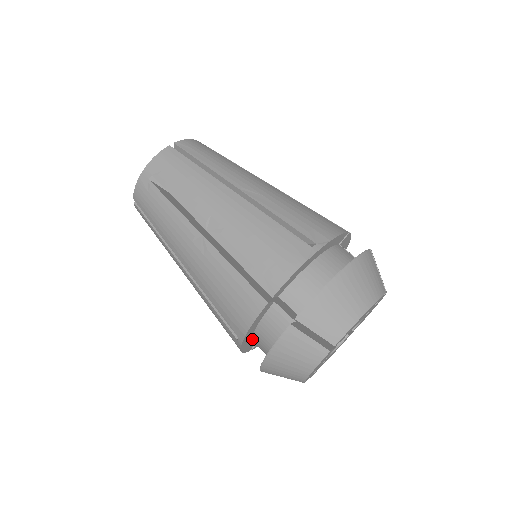
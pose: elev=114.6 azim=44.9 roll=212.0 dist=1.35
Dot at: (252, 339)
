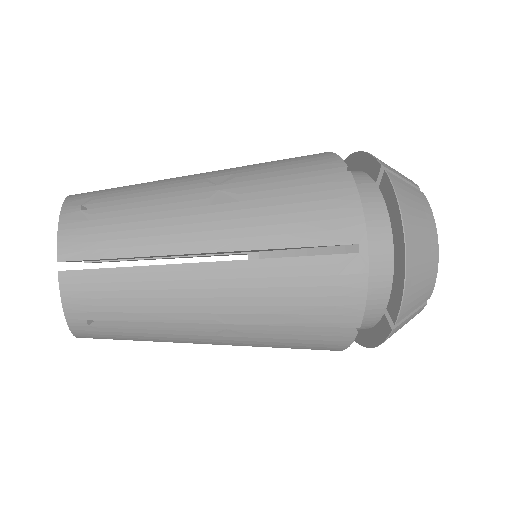
Dot at: occluded
